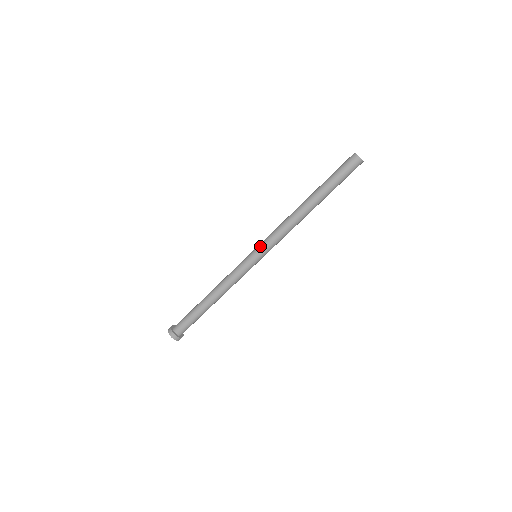
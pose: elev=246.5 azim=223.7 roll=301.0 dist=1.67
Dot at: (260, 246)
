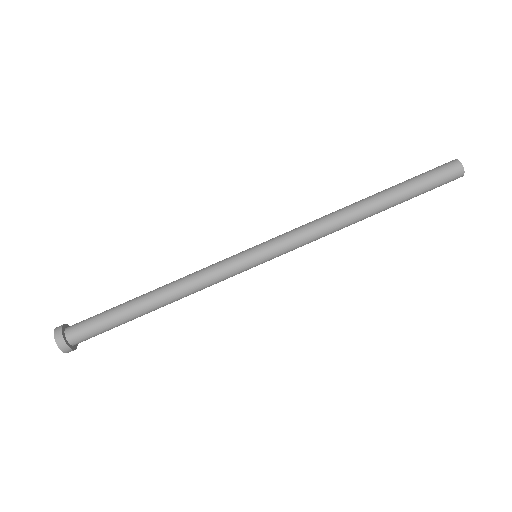
Dot at: occluded
